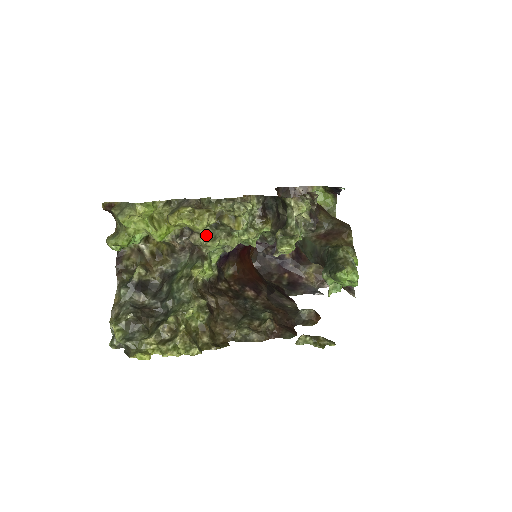
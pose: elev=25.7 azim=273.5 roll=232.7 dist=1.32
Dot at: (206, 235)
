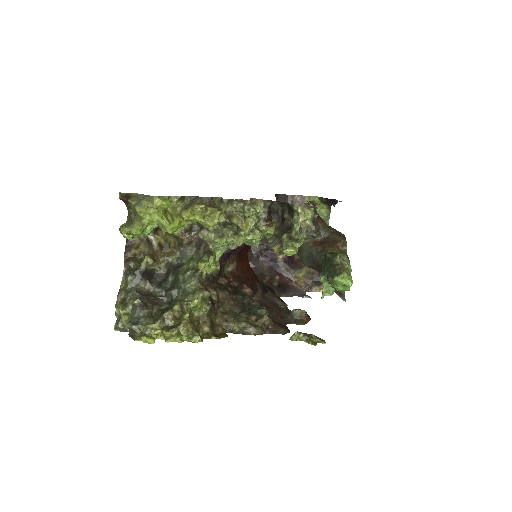
Dot at: (215, 232)
